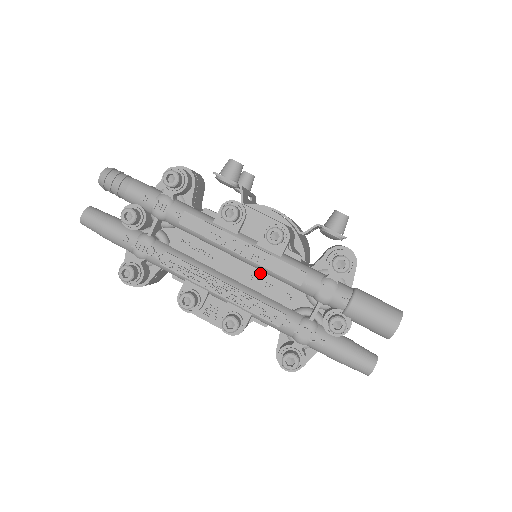
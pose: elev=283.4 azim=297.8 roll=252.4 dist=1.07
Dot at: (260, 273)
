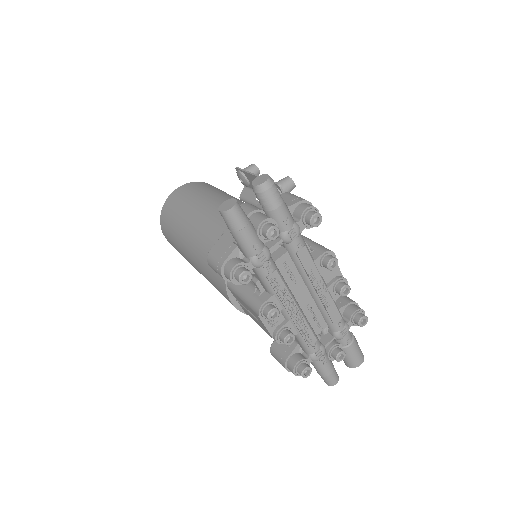
Dot at: (315, 306)
